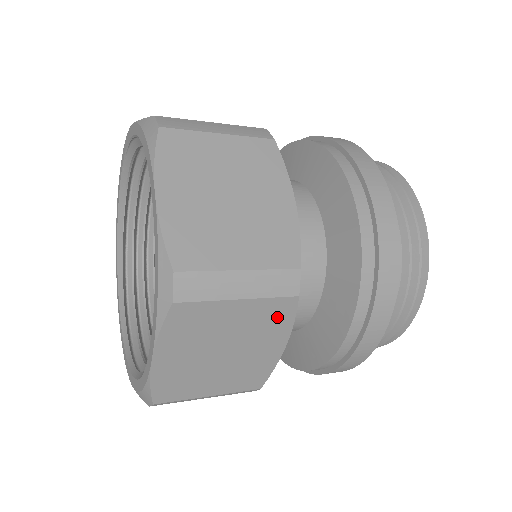
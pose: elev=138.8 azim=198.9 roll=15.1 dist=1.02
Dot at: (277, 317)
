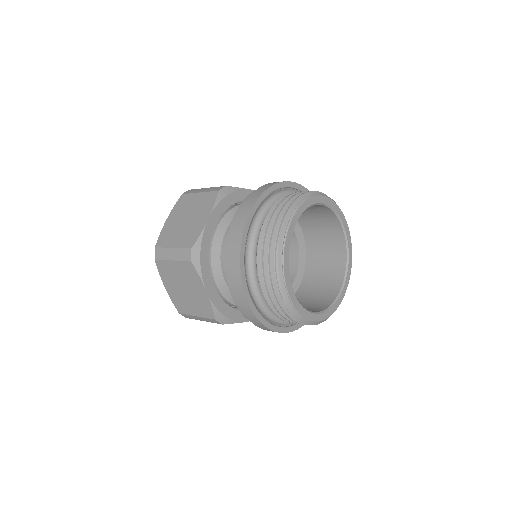
Dot at: occluded
